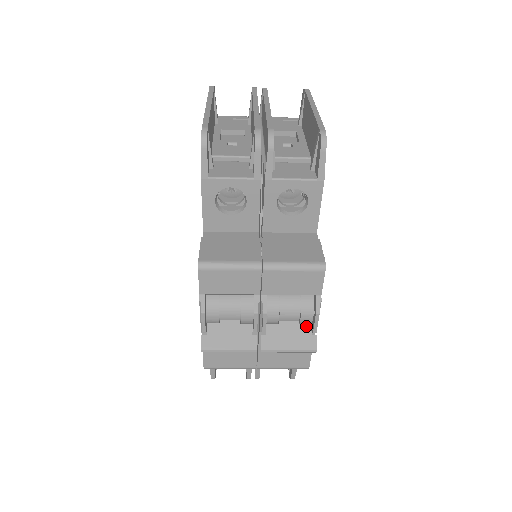
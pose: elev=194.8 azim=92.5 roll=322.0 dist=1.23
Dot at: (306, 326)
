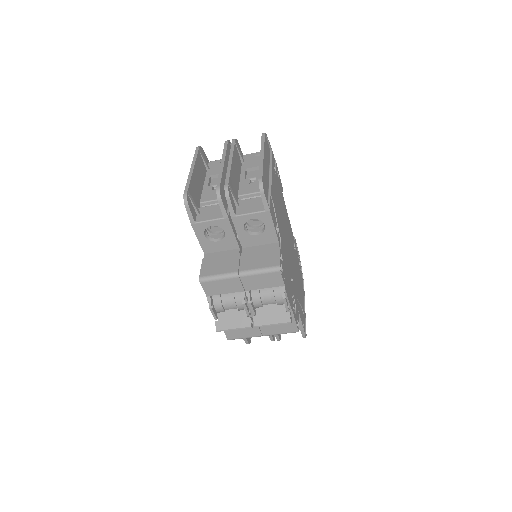
Dot at: (282, 306)
